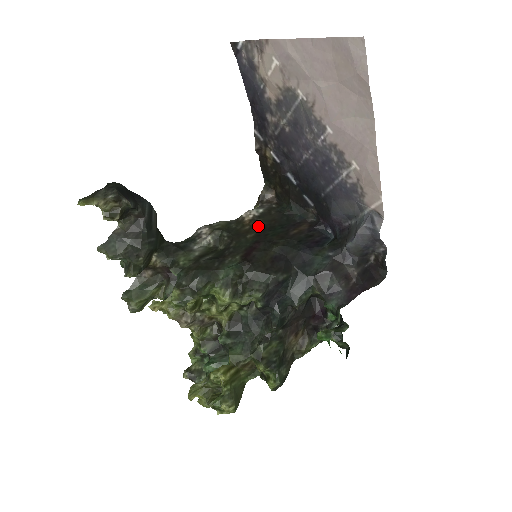
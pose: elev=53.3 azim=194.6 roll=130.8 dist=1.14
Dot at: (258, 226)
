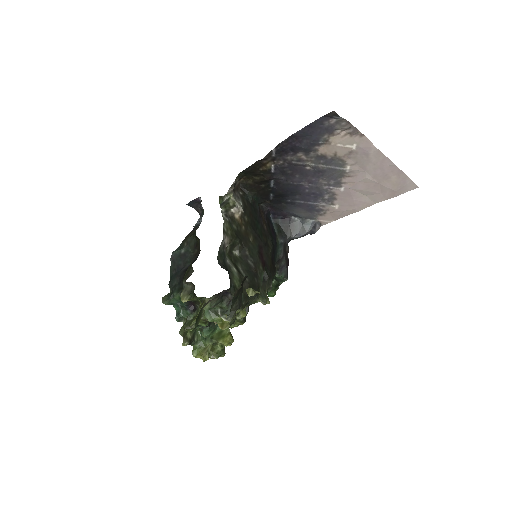
Dot at: (249, 225)
